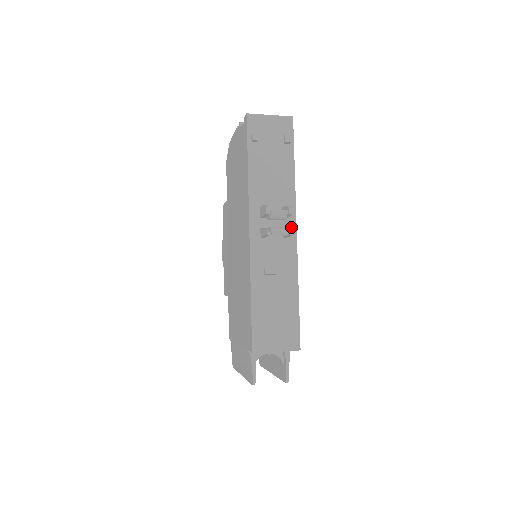
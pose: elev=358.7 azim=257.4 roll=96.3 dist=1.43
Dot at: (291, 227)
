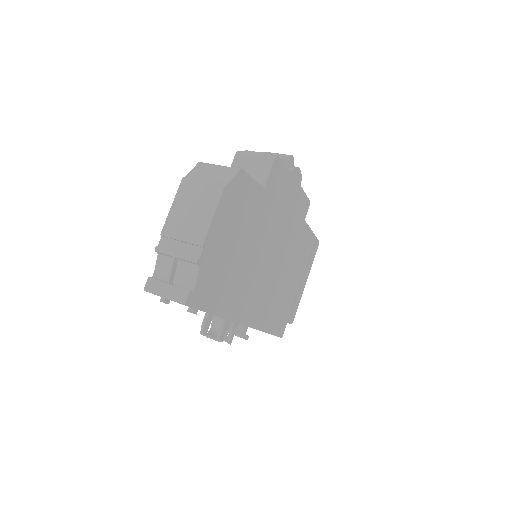
Dot at: occluded
